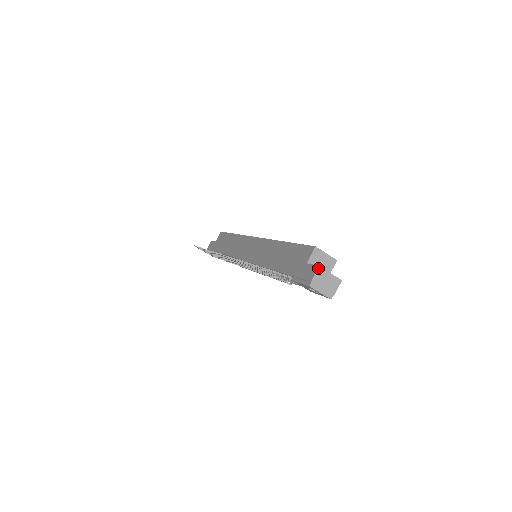
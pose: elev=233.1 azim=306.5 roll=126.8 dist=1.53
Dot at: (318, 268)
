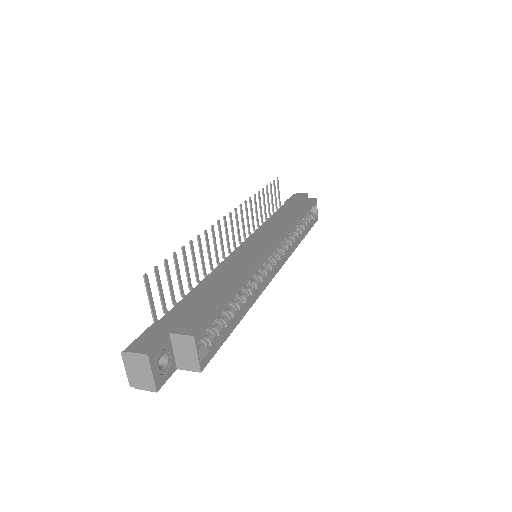
Dot at: (145, 354)
